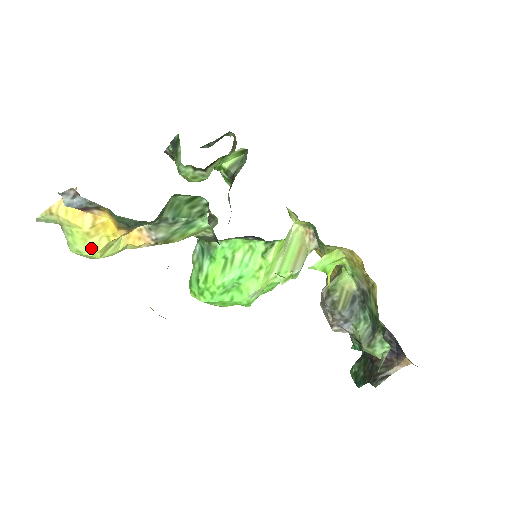
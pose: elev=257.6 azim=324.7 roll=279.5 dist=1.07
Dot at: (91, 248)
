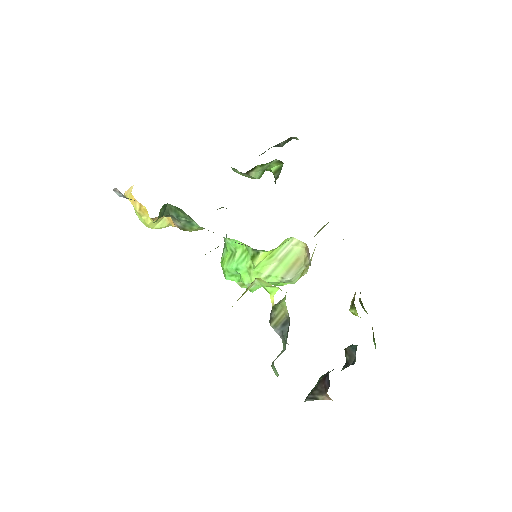
Dot at: (144, 222)
